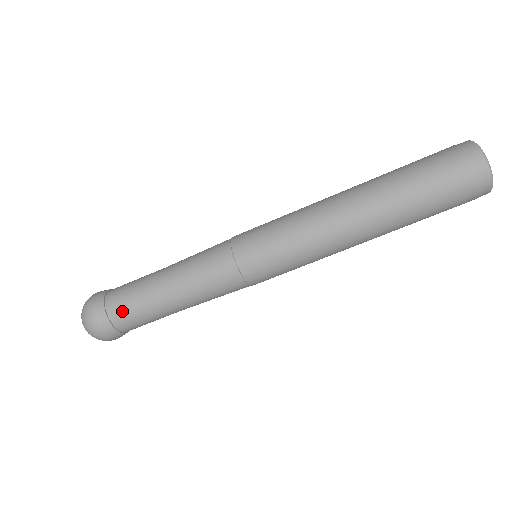
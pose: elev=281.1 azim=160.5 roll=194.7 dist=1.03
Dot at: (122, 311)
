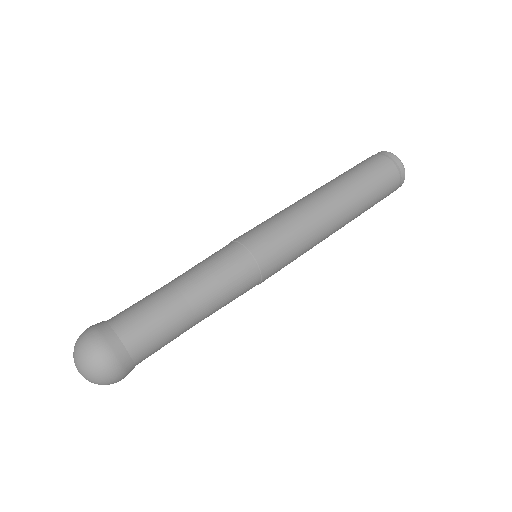
Dot at: (135, 325)
